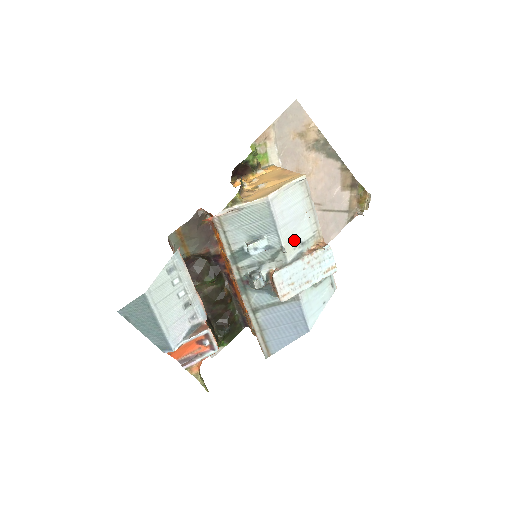
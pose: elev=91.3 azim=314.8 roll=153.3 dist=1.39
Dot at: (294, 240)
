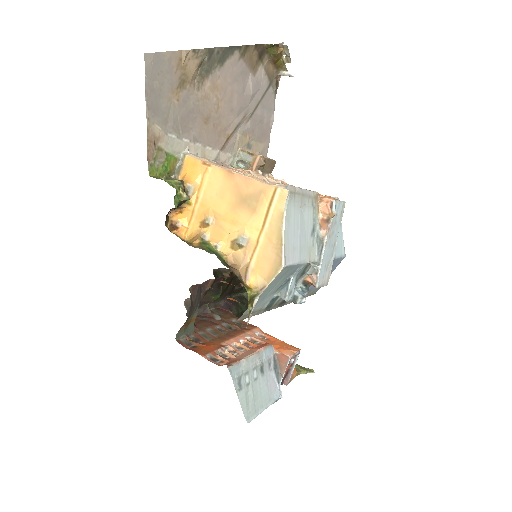
Dot at: (309, 241)
